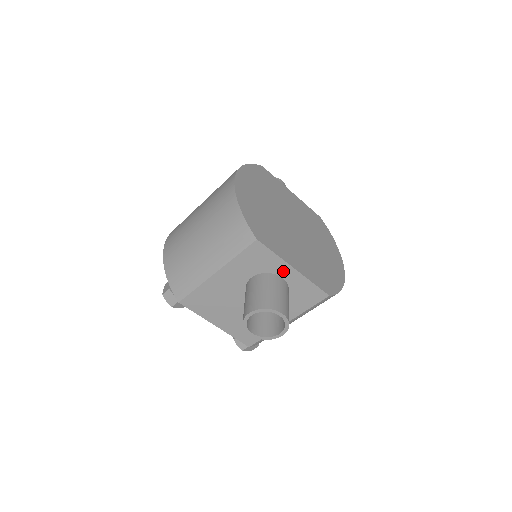
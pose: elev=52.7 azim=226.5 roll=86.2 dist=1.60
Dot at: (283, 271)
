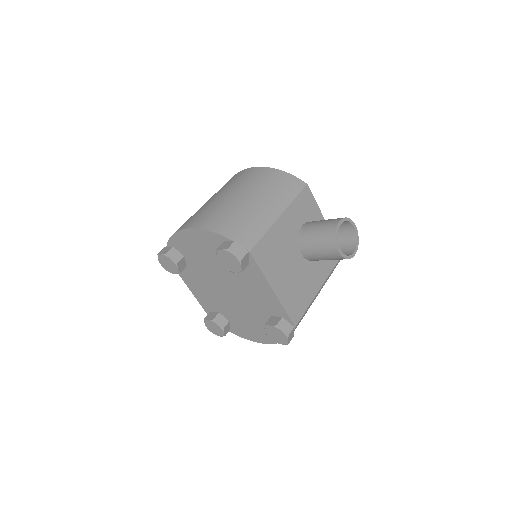
Dot at: occluded
